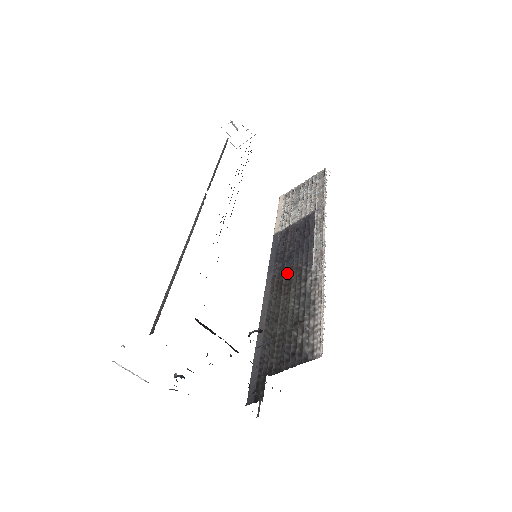
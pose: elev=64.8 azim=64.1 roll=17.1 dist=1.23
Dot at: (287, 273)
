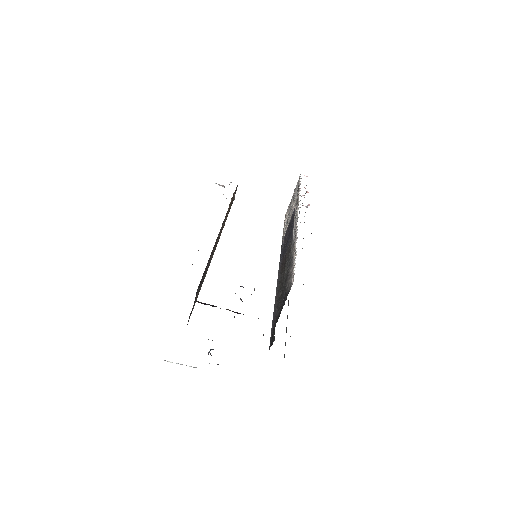
Dot at: (285, 256)
